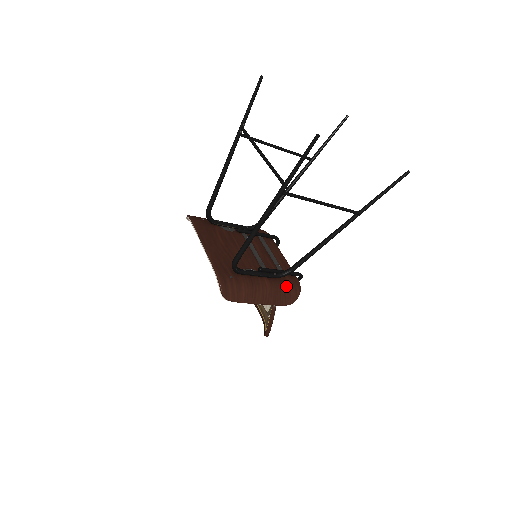
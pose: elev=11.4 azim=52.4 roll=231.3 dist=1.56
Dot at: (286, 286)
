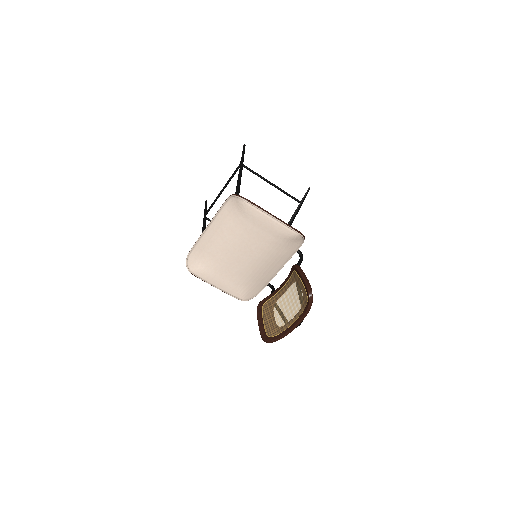
Dot at: occluded
